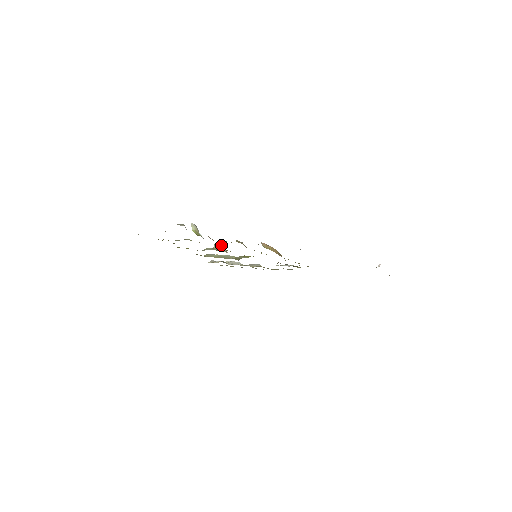
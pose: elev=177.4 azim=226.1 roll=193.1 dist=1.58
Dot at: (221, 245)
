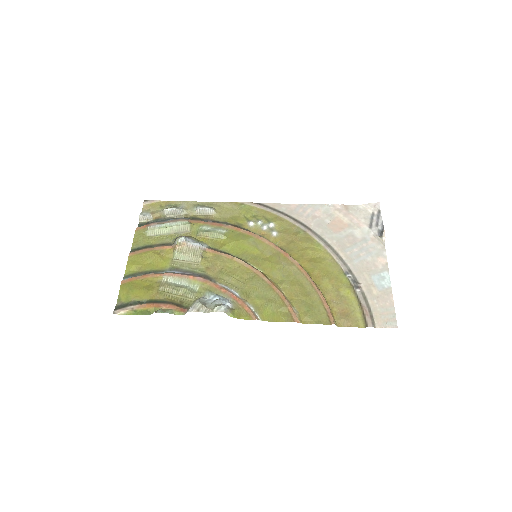
Dot at: (185, 238)
